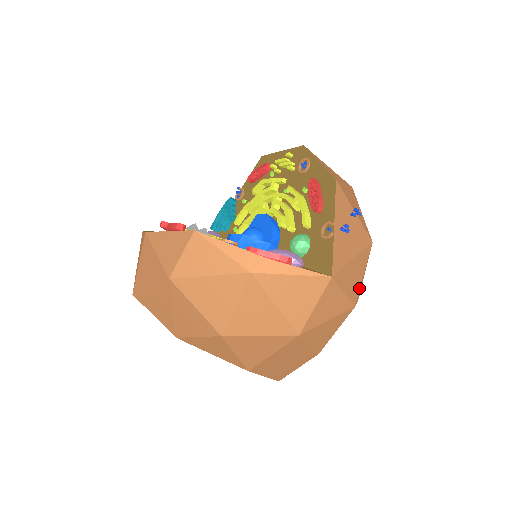
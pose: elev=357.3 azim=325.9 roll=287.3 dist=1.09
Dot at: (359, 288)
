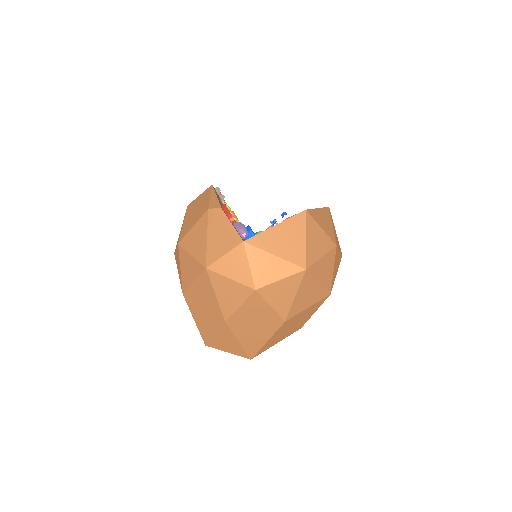
Dot at: (269, 283)
